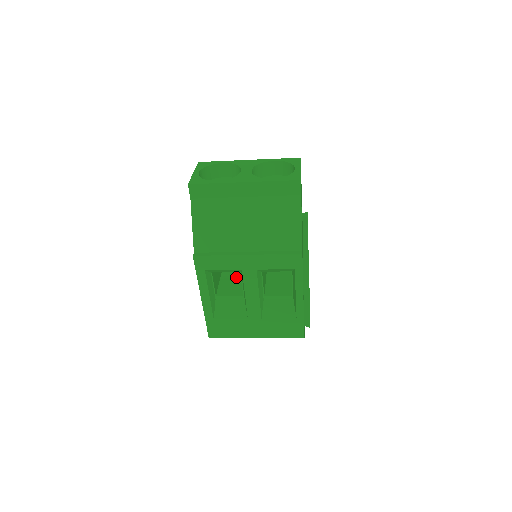
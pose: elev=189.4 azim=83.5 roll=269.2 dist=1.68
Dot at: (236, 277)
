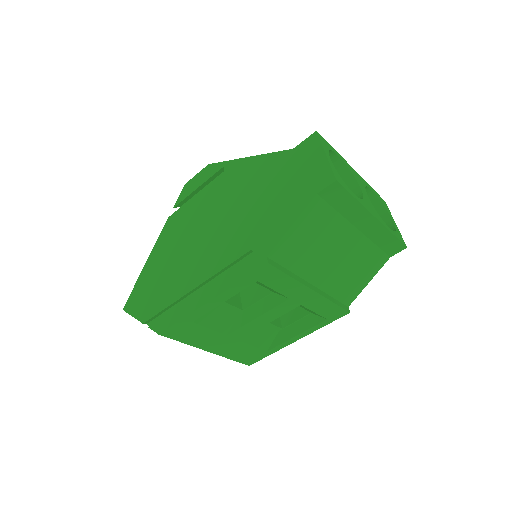
Dot at: occluded
